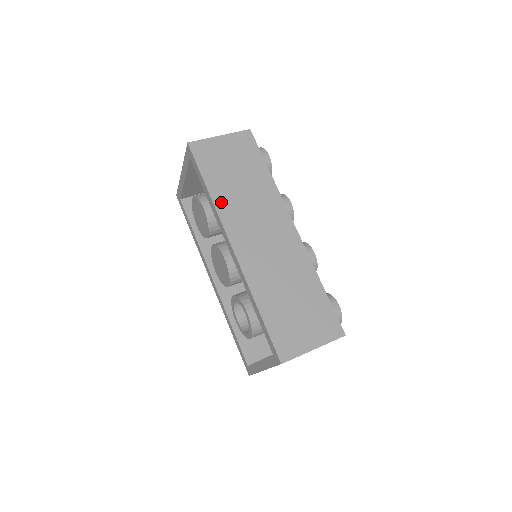
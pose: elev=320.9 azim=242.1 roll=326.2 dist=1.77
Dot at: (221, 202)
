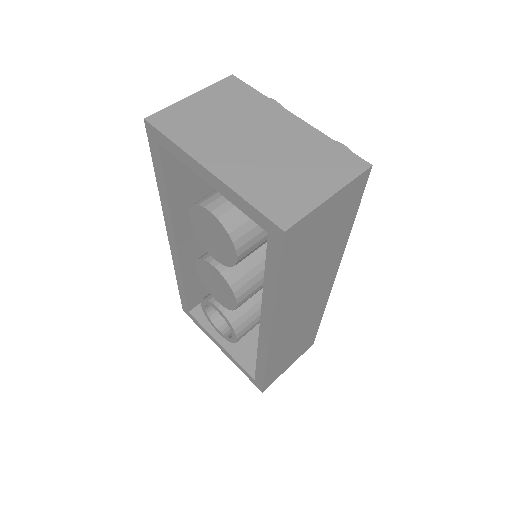
Dot at: (284, 297)
